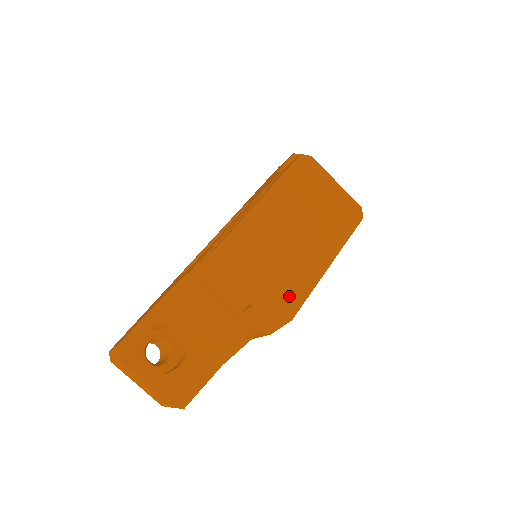
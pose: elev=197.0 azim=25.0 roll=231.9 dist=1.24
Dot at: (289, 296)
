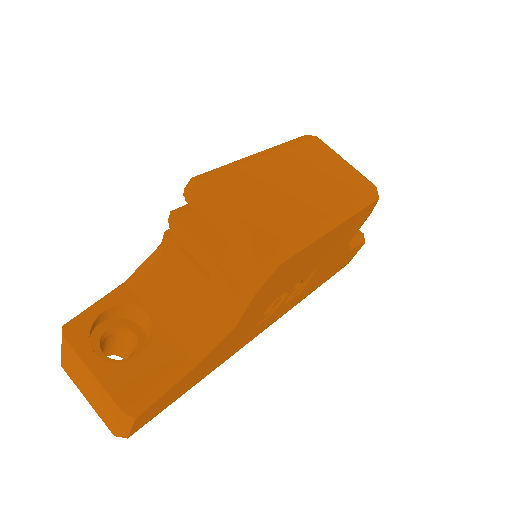
Dot at: (278, 236)
